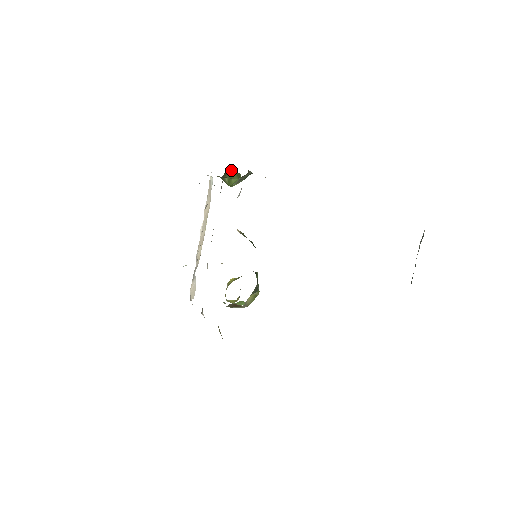
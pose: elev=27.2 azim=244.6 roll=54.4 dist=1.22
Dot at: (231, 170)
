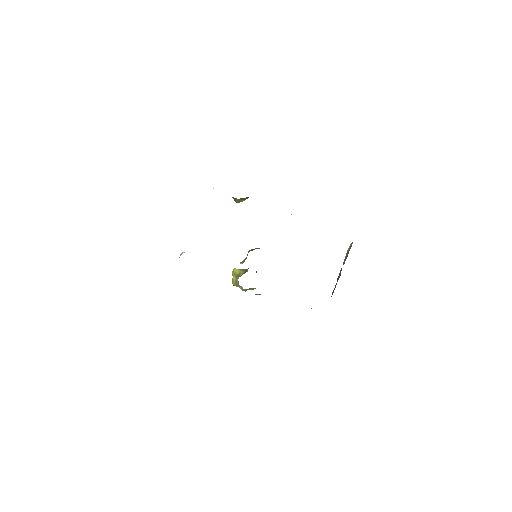
Dot at: occluded
